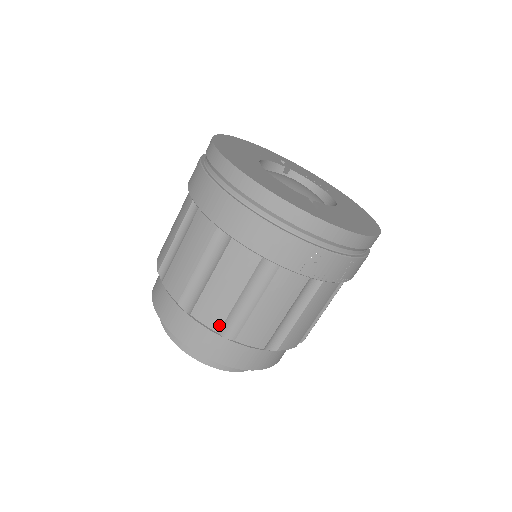
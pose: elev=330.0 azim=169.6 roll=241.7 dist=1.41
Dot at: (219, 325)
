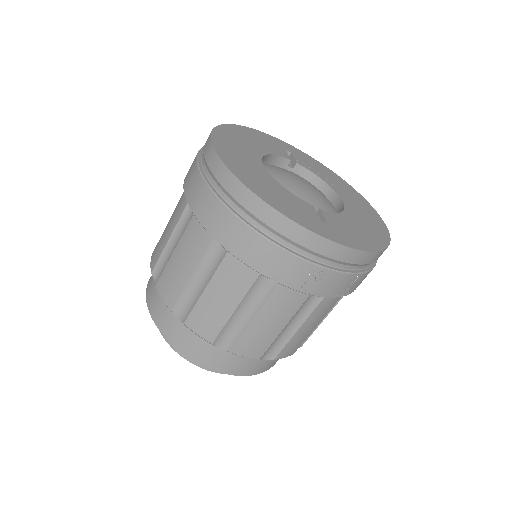
Dot at: (213, 336)
